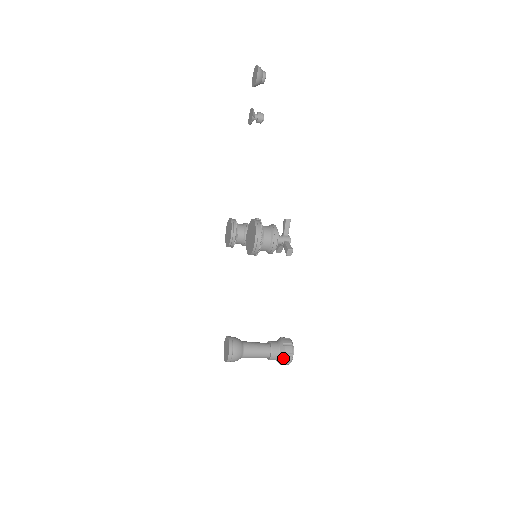
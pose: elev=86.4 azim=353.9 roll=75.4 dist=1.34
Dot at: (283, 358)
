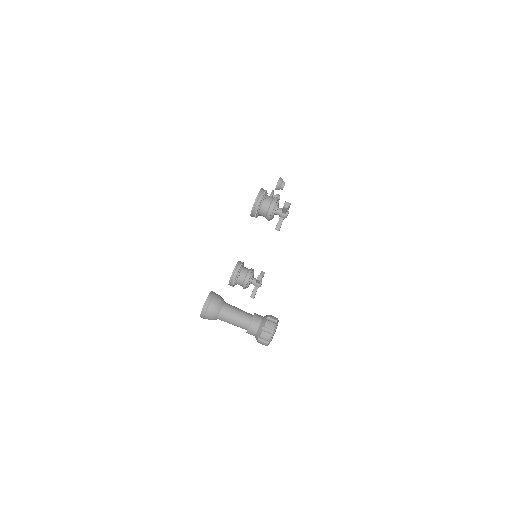
Dot at: (265, 321)
